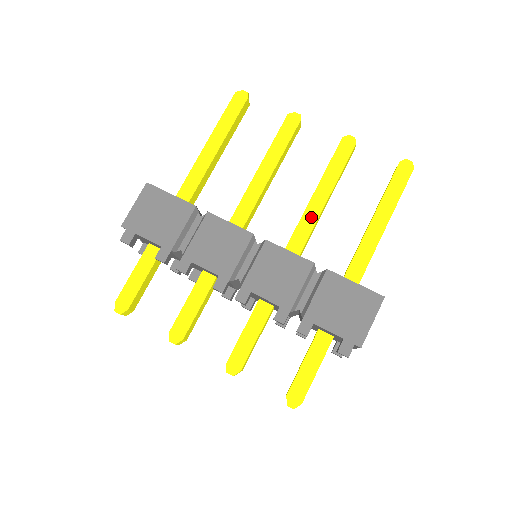
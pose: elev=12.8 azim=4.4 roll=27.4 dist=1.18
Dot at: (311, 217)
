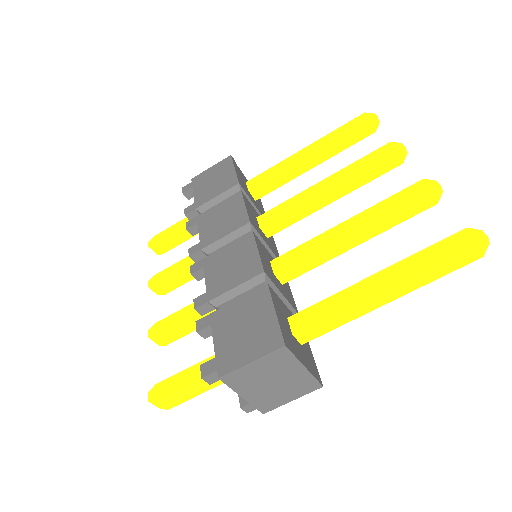
Dot at: (321, 242)
